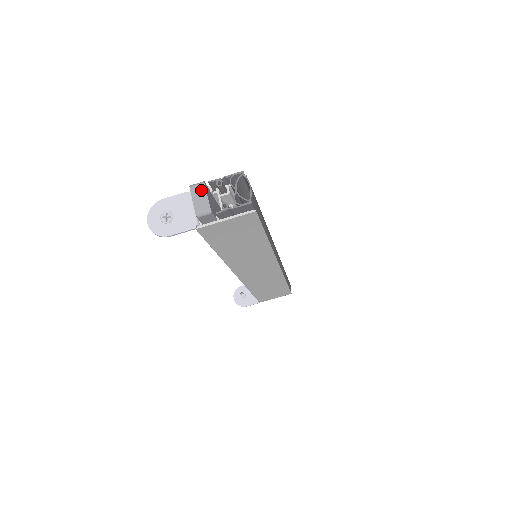
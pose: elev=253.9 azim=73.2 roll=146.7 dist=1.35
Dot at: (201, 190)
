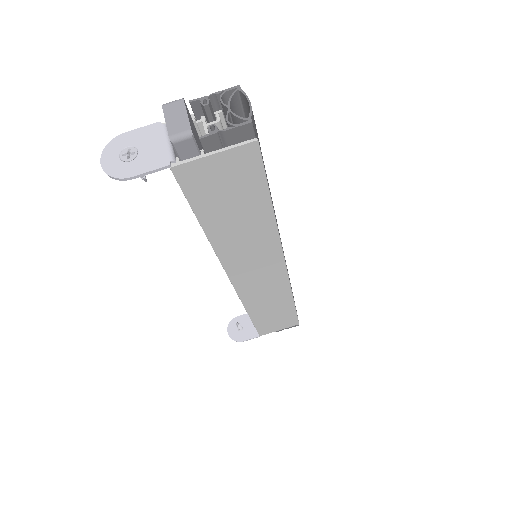
Dot at: (178, 108)
